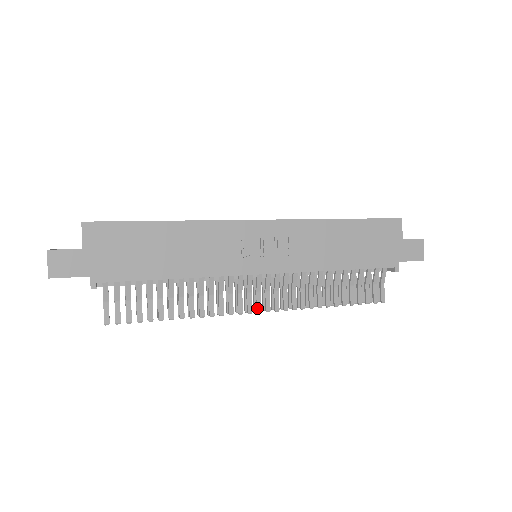
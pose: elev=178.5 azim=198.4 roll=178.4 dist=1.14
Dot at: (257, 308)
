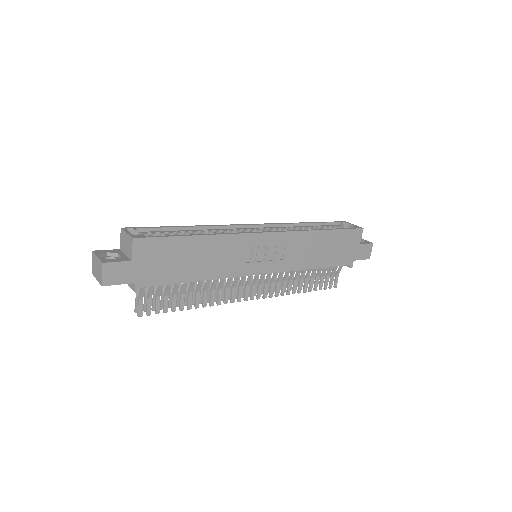
Dot at: (251, 297)
